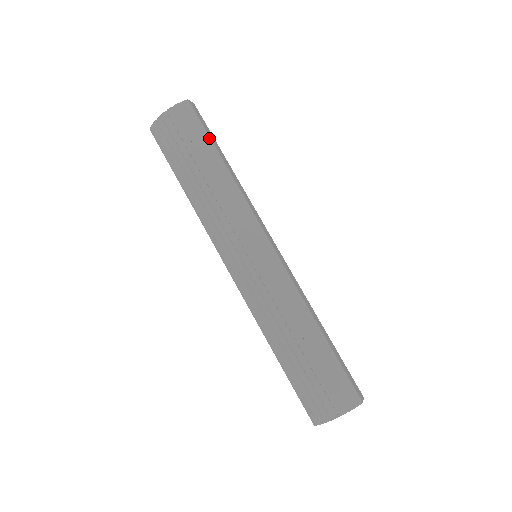
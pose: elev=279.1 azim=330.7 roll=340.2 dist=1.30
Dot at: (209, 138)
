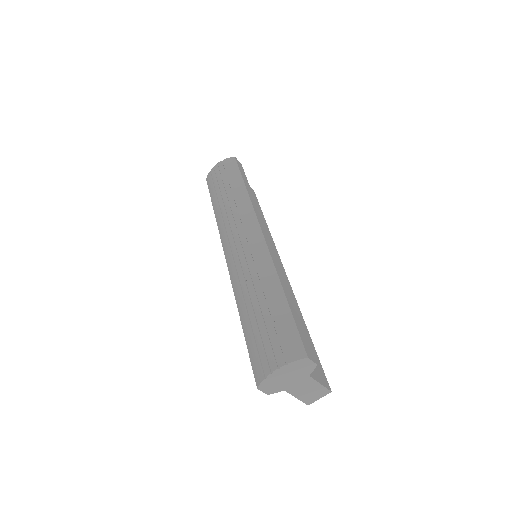
Dot at: (240, 174)
